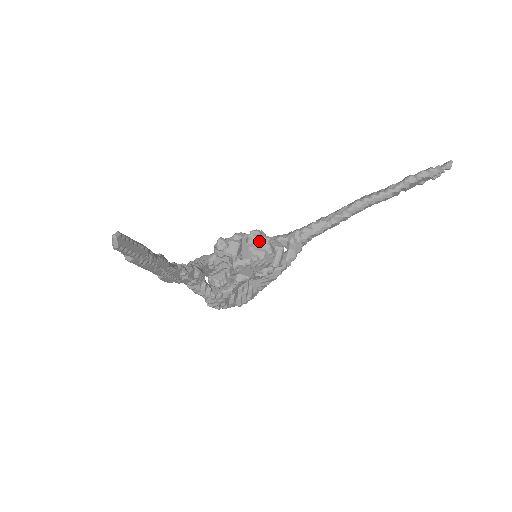
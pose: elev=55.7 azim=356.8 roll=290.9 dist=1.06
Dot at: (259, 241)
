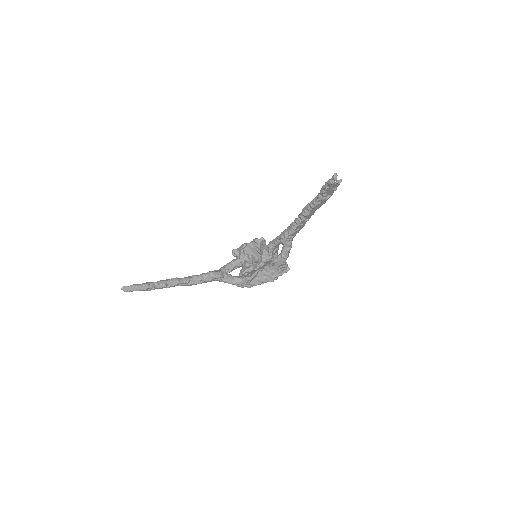
Dot at: (259, 245)
